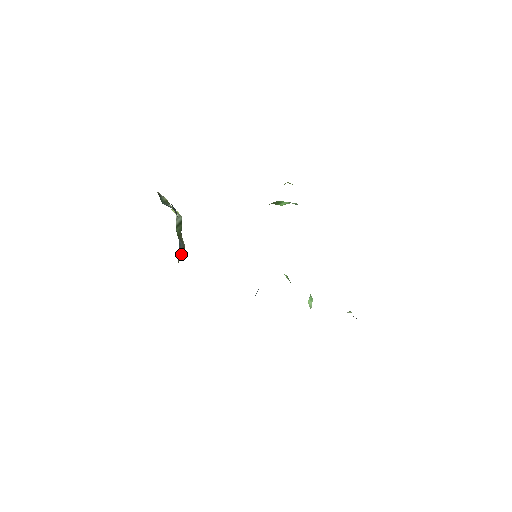
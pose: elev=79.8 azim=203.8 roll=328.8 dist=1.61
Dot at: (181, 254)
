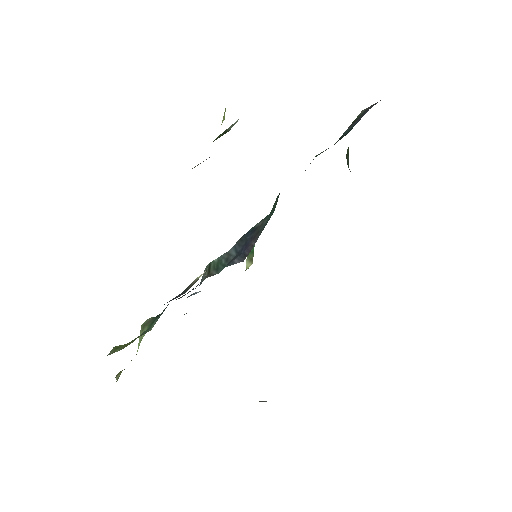
Dot at: occluded
